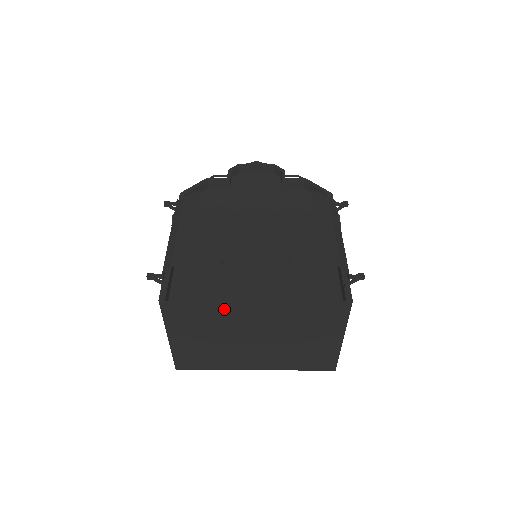
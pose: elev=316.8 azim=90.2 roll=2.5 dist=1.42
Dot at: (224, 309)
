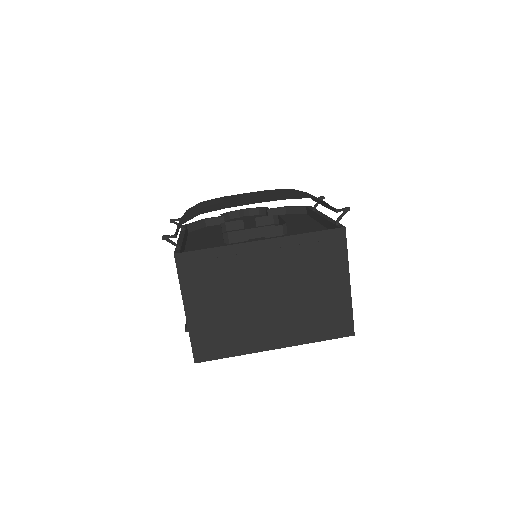
Dot at: (234, 256)
